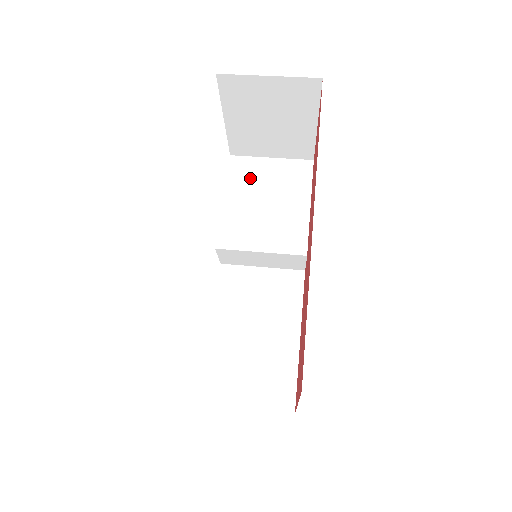
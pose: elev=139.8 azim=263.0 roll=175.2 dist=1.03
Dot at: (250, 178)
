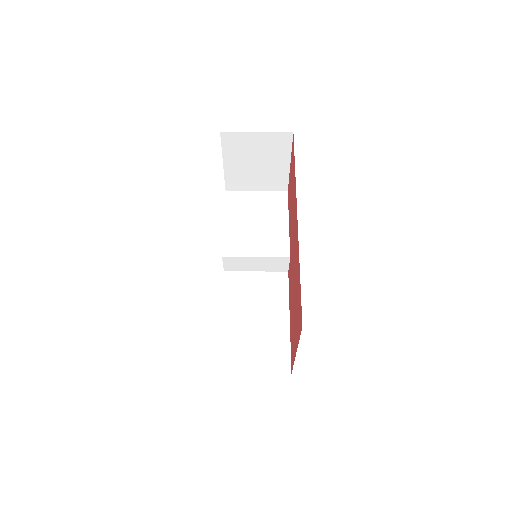
Dot at: (242, 206)
